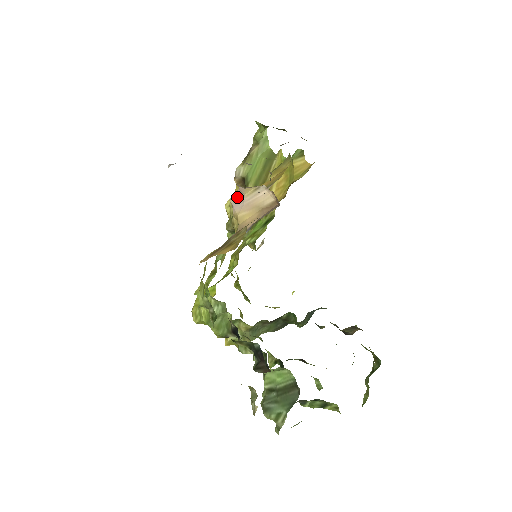
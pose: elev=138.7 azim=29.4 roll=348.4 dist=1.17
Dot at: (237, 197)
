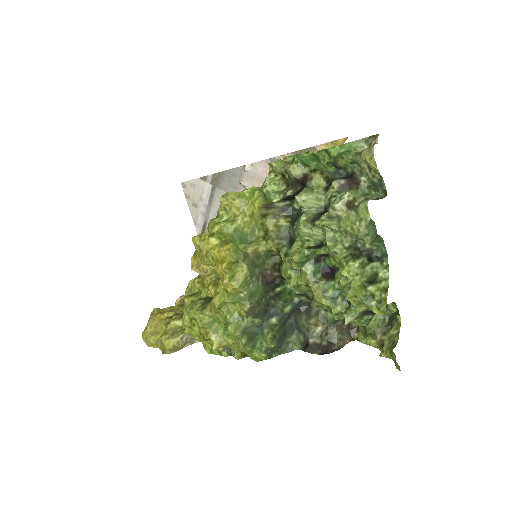
Dot at: occluded
